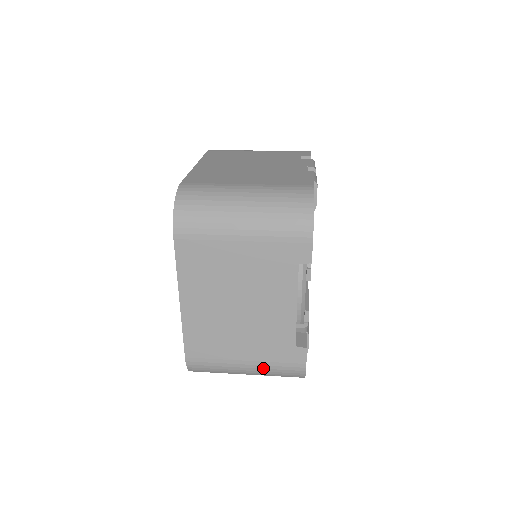
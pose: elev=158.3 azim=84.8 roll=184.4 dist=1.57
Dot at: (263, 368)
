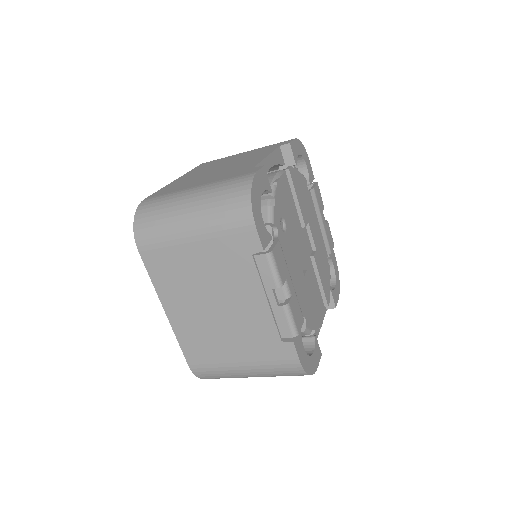
Dot at: (211, 186)
